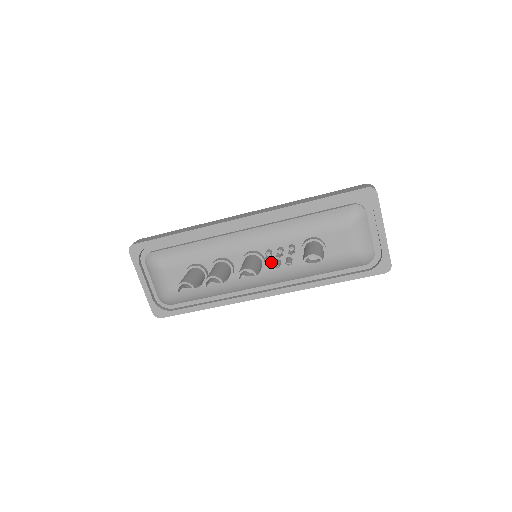
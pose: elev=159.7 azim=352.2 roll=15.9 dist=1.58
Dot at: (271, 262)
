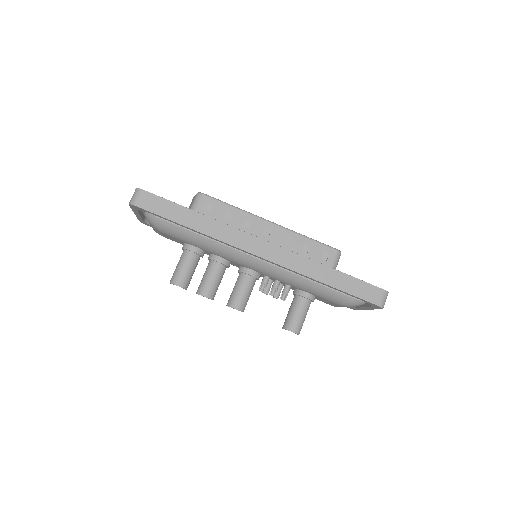
Dot at: occluded
